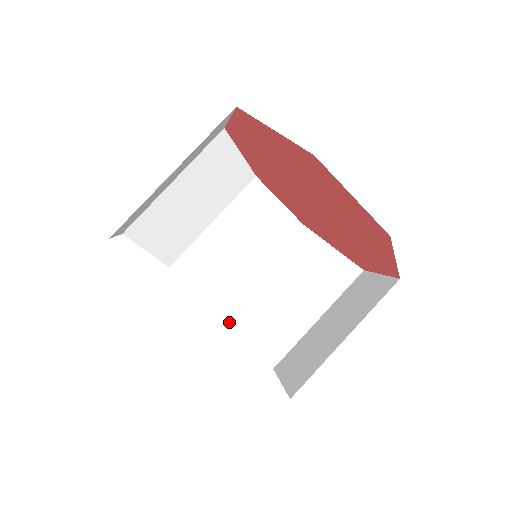
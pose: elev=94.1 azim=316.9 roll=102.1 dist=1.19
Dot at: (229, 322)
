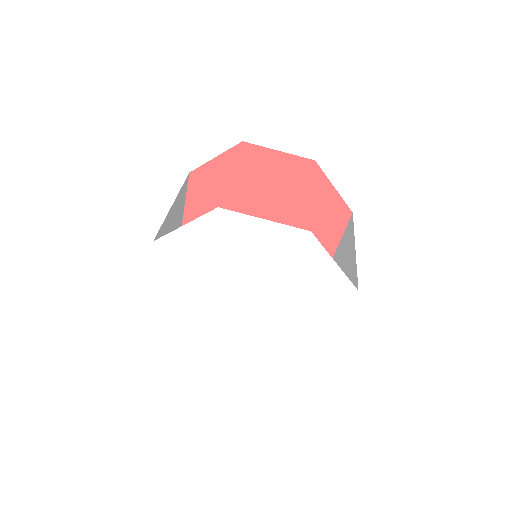
Dot at: (332, 339)
